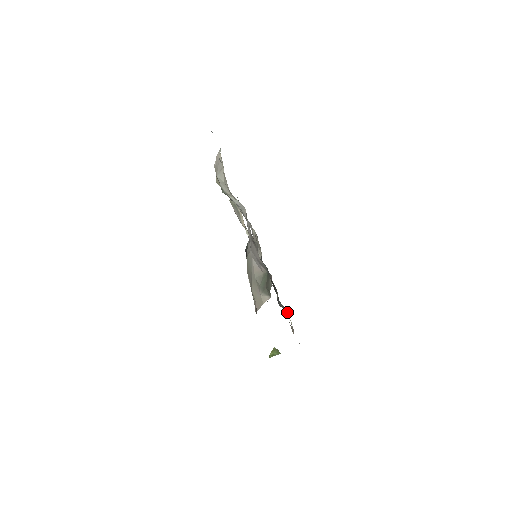
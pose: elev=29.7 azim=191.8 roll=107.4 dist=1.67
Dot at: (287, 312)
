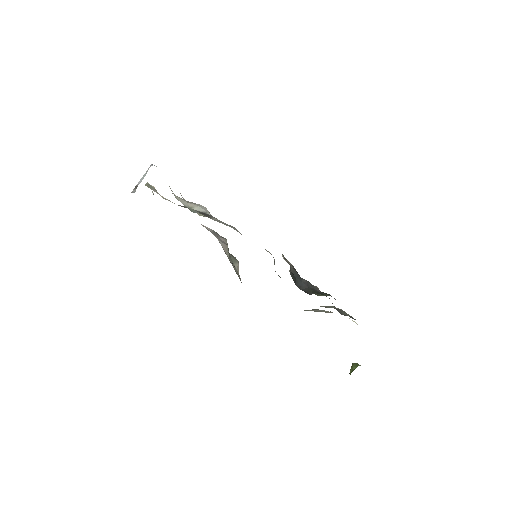
Dot at: occluded
